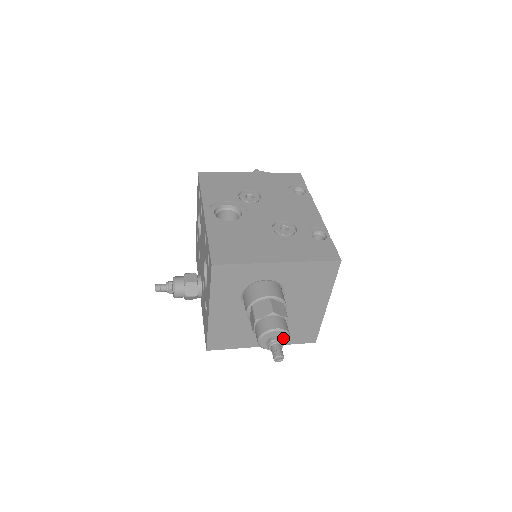
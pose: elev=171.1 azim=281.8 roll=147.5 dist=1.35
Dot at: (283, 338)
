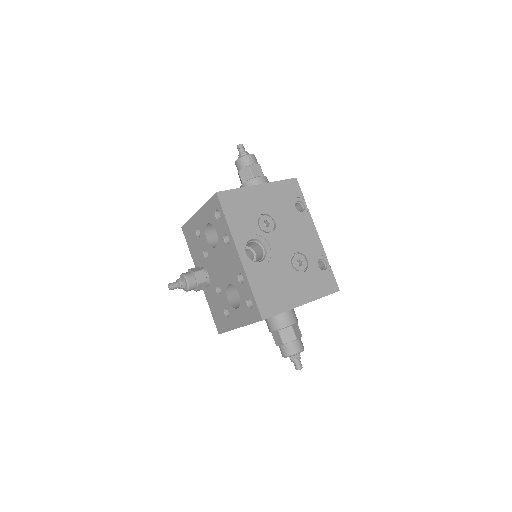
Dot at: occluded
